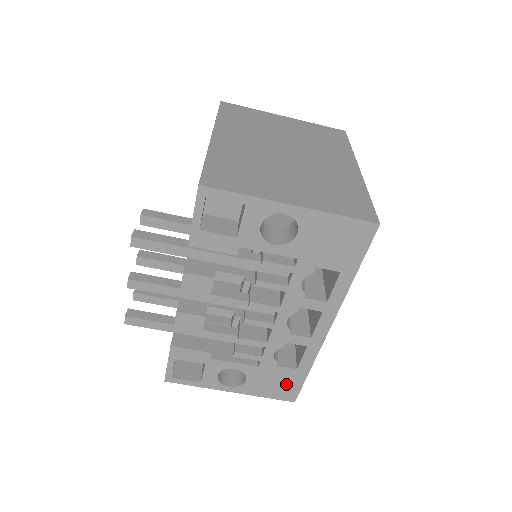
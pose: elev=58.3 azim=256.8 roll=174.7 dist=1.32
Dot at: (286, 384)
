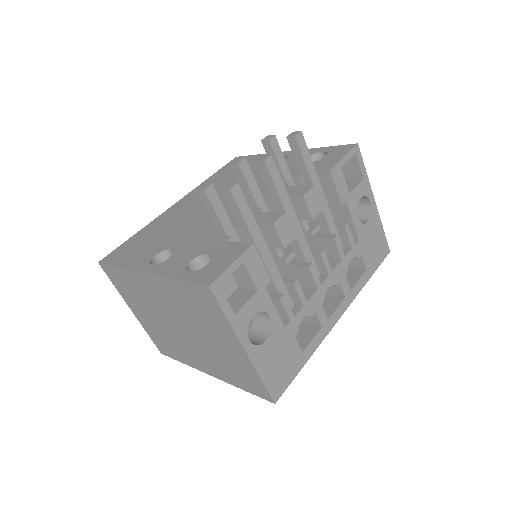
Dot at: (286, 369)
